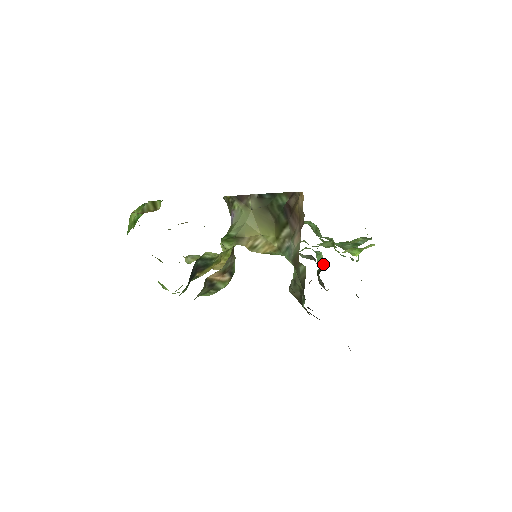
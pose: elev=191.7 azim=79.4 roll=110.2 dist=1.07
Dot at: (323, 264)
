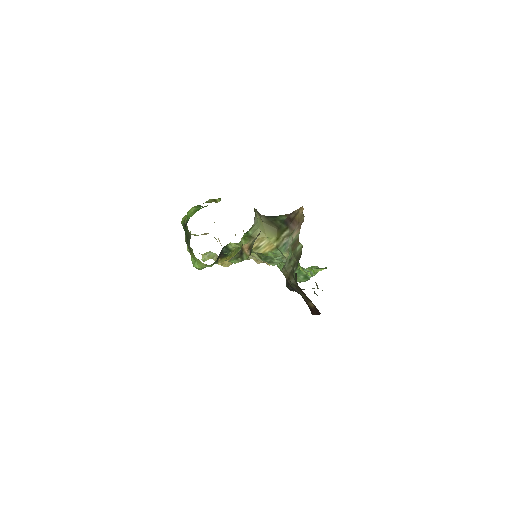
Dot at: occluded
